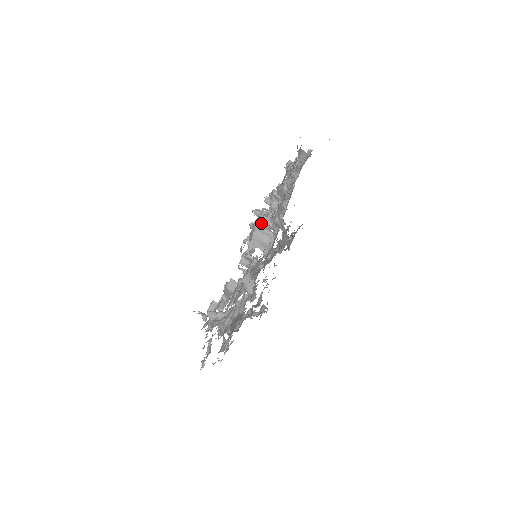
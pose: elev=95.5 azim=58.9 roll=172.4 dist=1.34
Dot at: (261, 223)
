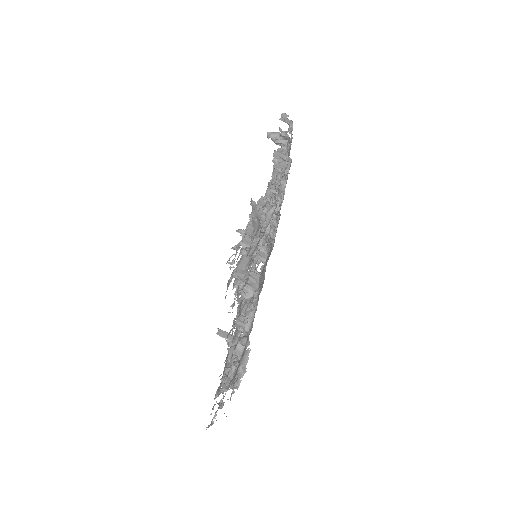
Dot at: occluded
